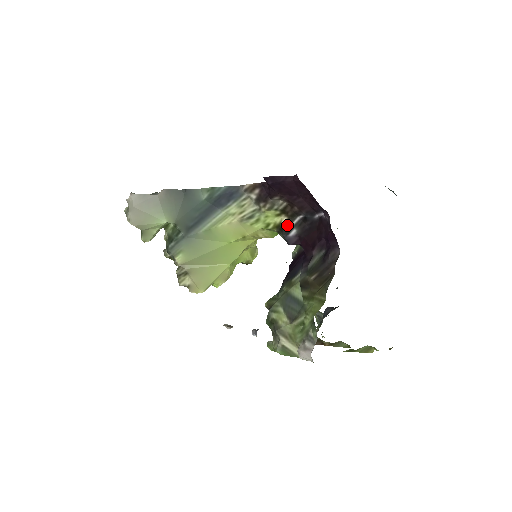
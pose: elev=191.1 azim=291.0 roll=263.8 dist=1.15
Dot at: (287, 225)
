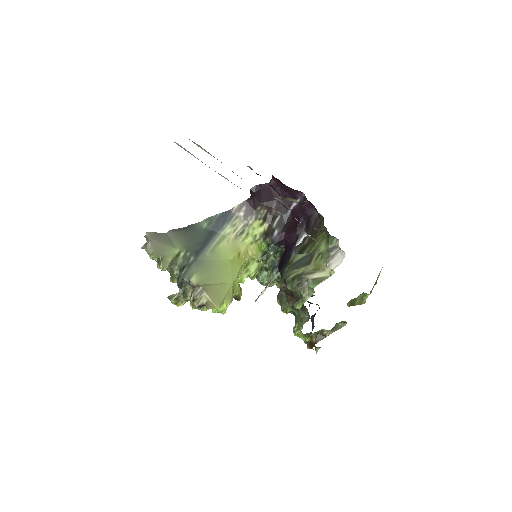
Dot at: (270, 229)
